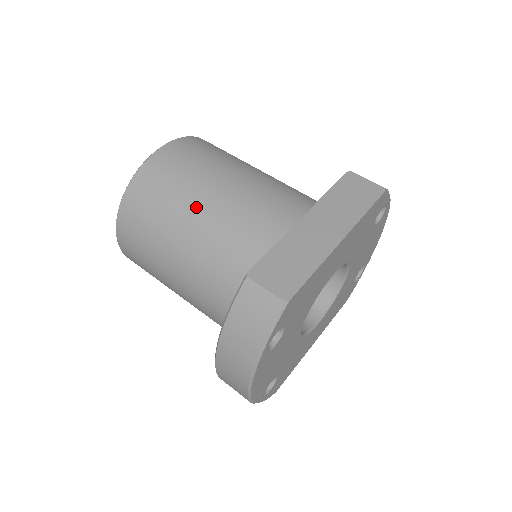
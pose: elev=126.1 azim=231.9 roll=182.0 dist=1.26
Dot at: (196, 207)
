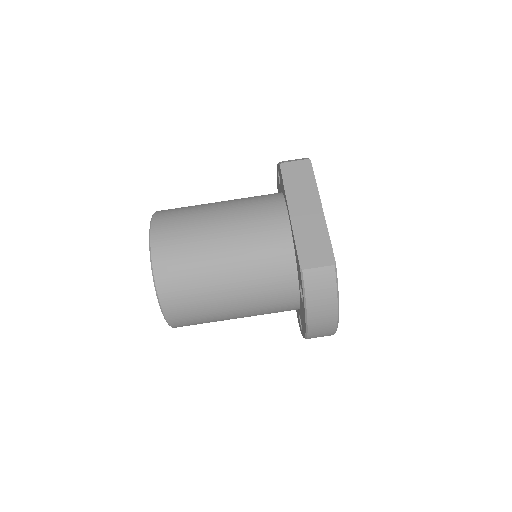
Dot at: (218, 258)
